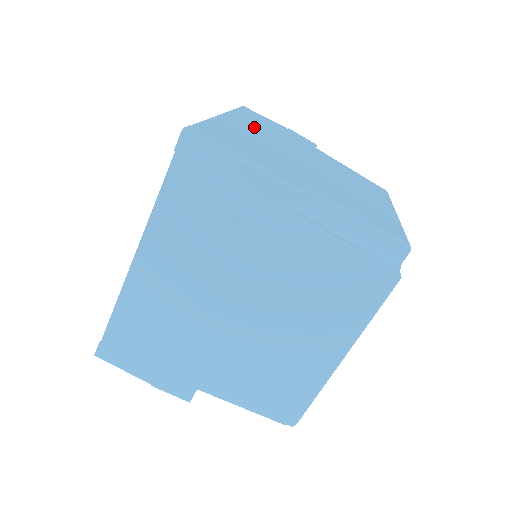
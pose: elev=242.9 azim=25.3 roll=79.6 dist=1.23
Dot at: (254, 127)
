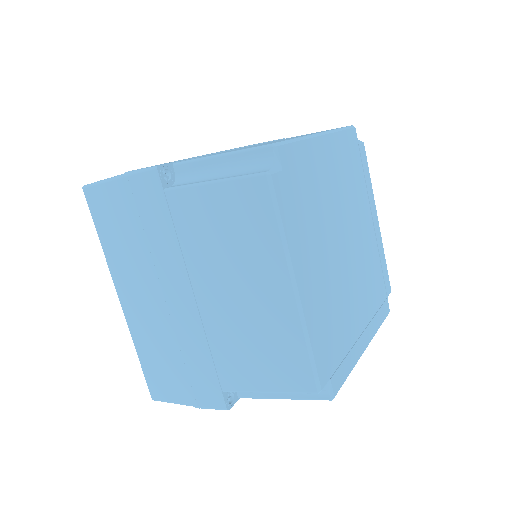
Dot at: occluded
